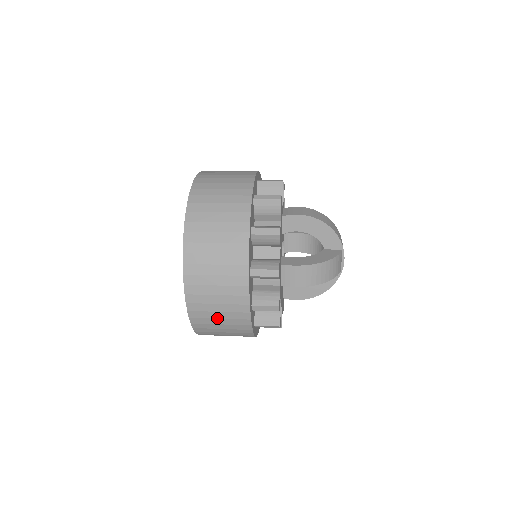
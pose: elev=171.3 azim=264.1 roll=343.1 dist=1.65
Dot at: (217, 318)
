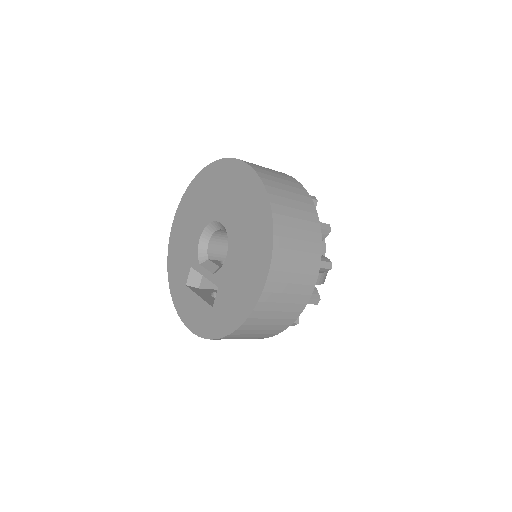
Dot at: (277, 311)
